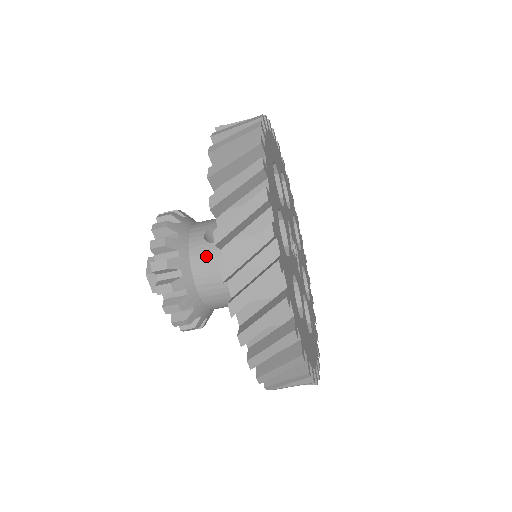
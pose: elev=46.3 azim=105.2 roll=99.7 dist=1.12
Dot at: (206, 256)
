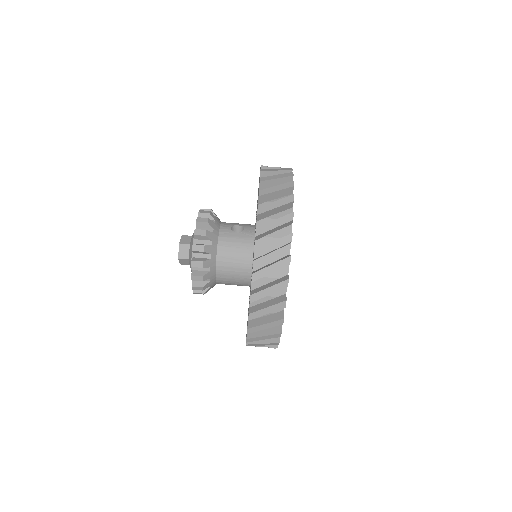
Dot at: (230, 239)
